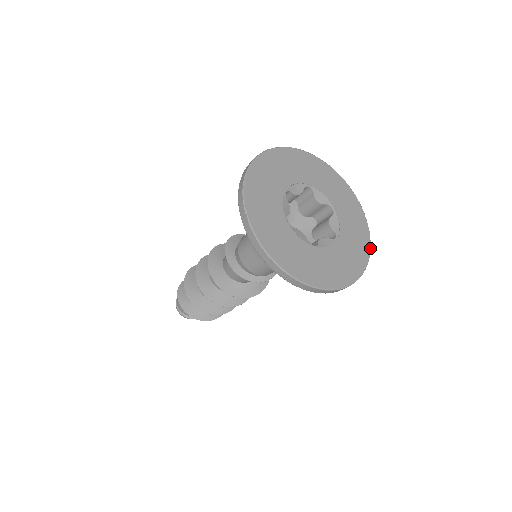
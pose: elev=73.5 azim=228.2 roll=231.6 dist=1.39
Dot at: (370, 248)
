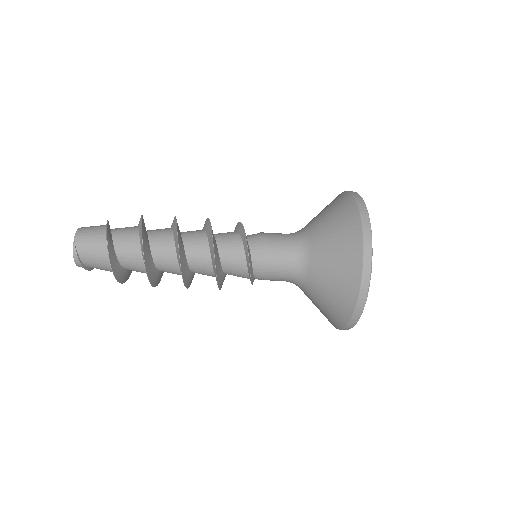
Dot at: occluded
